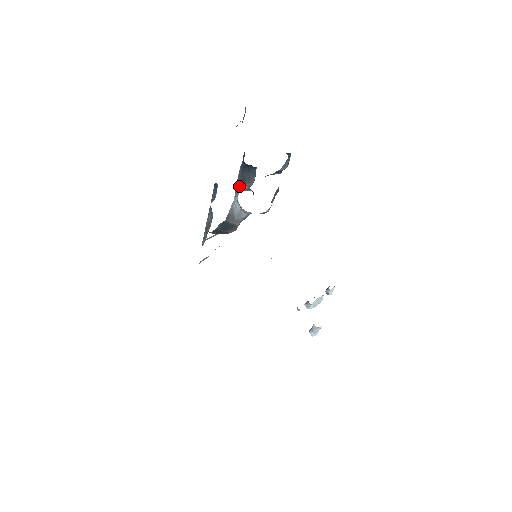
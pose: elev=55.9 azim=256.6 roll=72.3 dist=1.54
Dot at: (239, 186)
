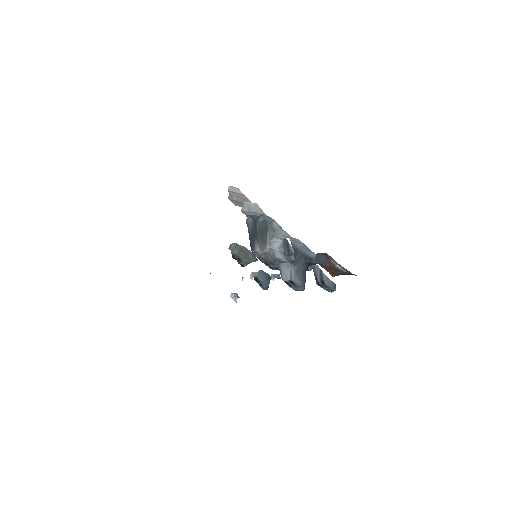
Dot at: (294, 248)
